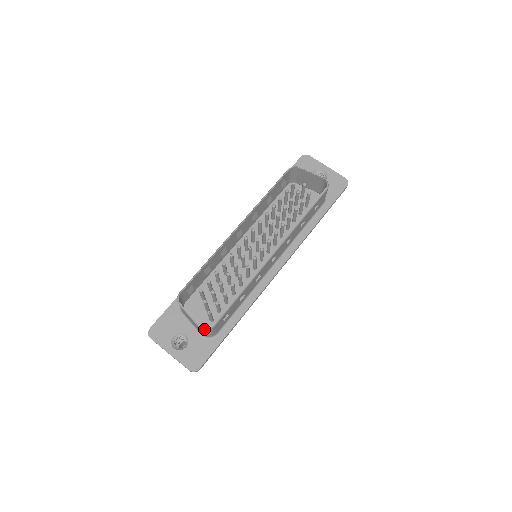
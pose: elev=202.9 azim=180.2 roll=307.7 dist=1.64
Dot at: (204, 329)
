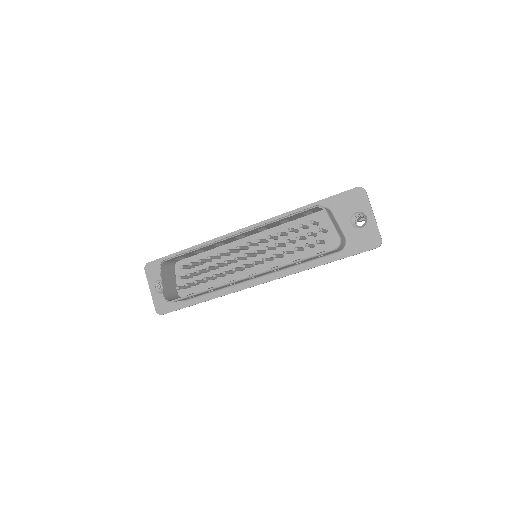
Dot at: (165, 299)
